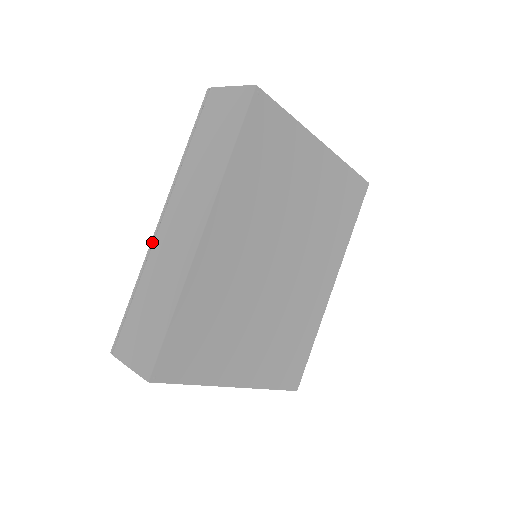
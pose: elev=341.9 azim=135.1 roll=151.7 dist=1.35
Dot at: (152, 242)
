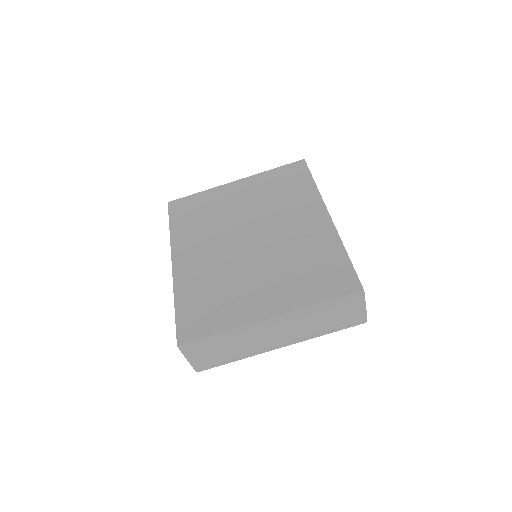
Dot at: occluded
